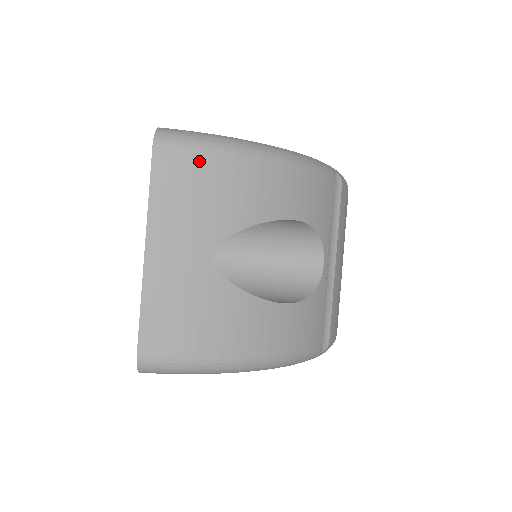
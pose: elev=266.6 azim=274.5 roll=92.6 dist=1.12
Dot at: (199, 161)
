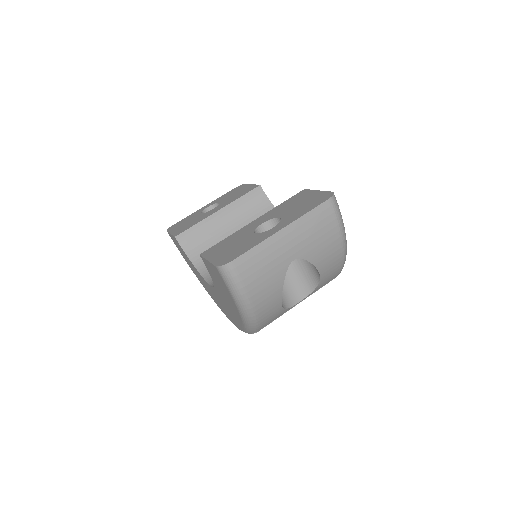
Dot at: (332, 224)
